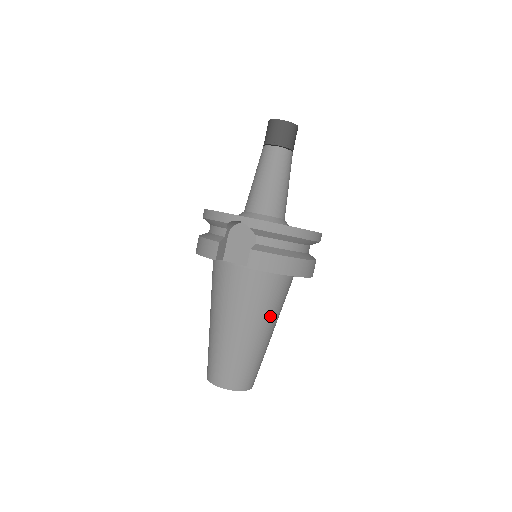
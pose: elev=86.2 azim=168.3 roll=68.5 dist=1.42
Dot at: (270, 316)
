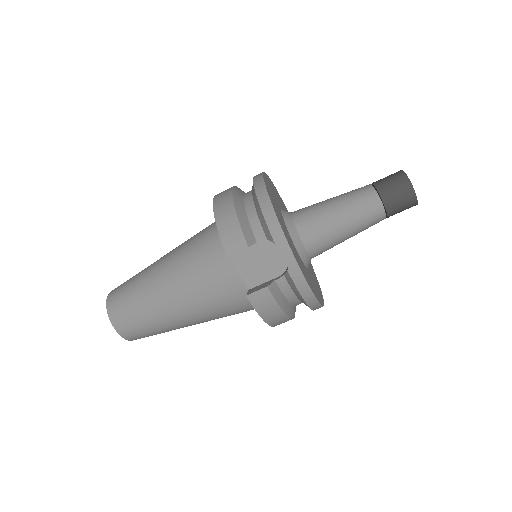
Dot at: occluded
